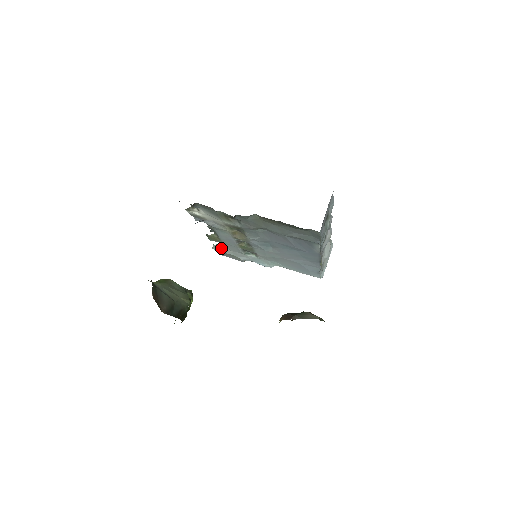
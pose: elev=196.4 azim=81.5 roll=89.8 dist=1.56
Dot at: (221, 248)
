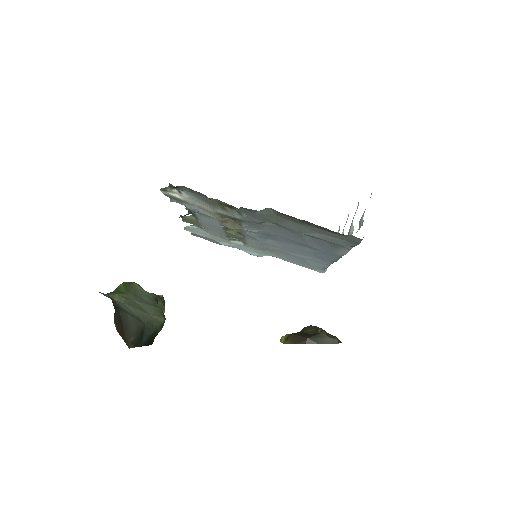
Dot at: (196, 230)
